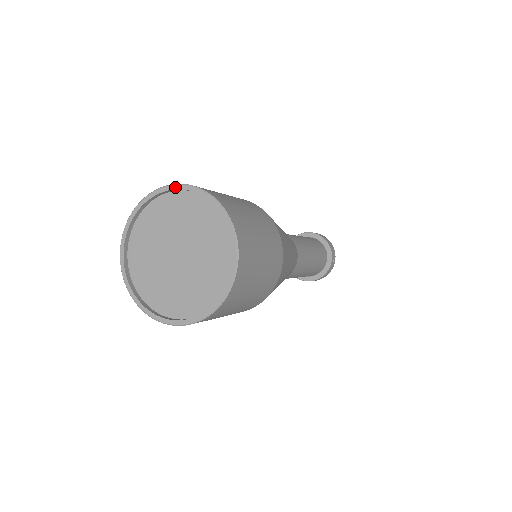
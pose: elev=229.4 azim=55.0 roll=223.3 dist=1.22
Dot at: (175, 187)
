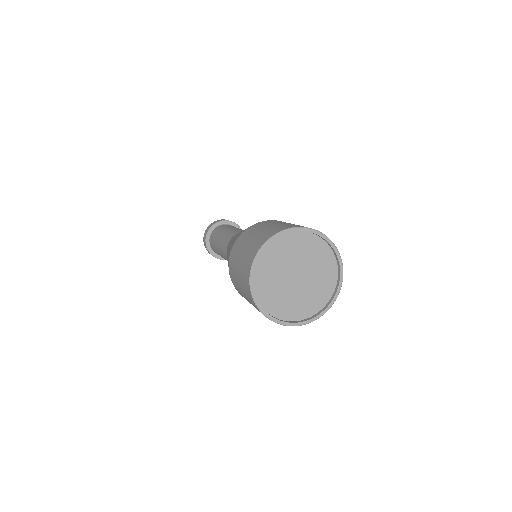
Dot at: (319, 234)
